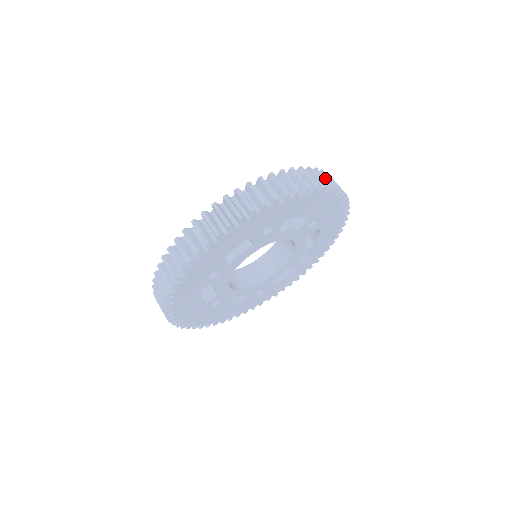
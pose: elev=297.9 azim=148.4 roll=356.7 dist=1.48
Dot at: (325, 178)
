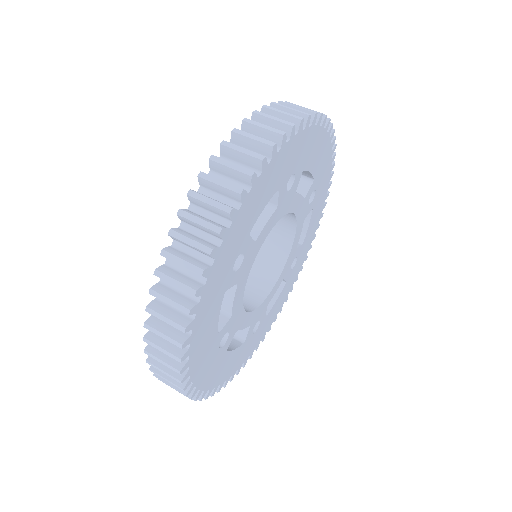
Dot at: occluded
